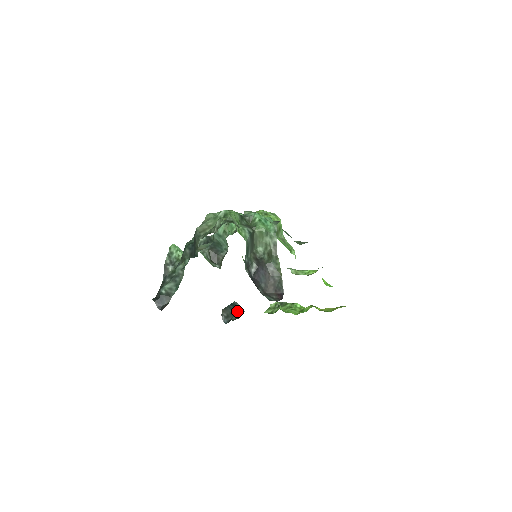
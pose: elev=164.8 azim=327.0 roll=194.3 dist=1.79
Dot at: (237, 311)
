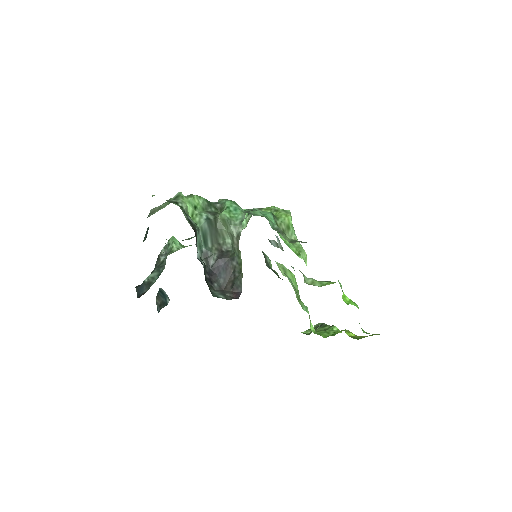
Dot at: (166, 299)
